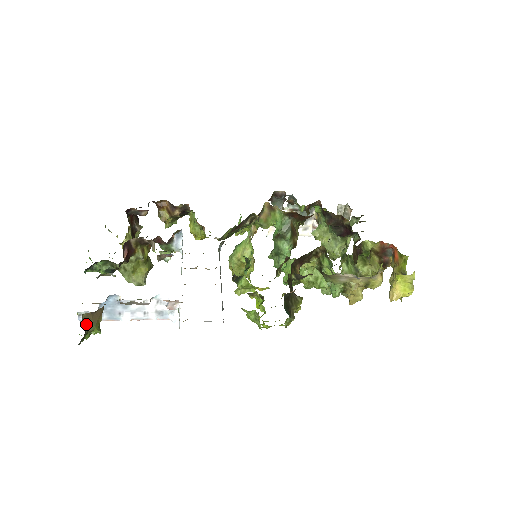
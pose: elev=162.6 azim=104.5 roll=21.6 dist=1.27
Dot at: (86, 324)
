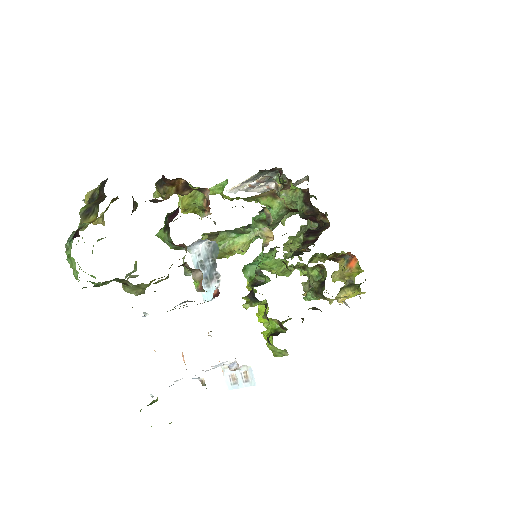
Dot at: occluded
